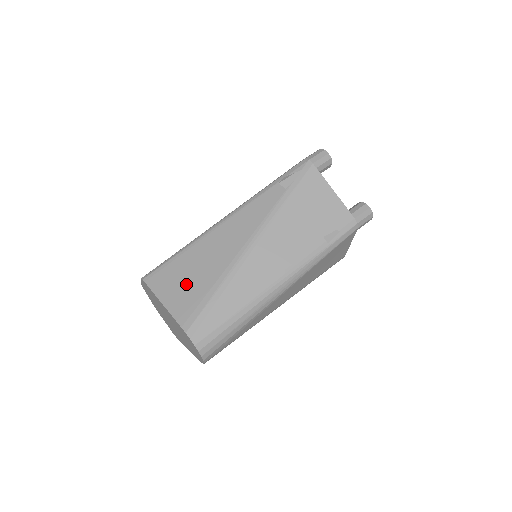
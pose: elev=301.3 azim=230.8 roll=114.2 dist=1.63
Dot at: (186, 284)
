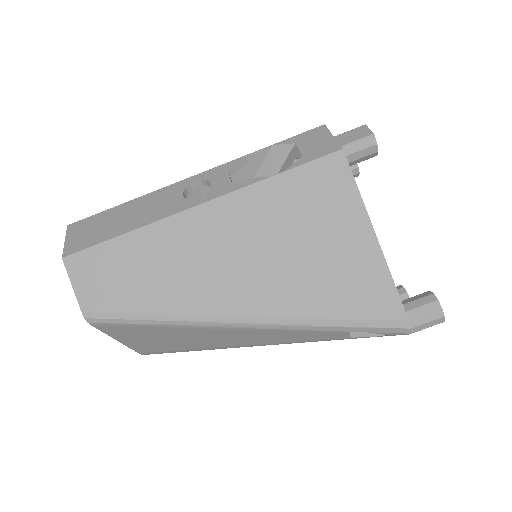
Dot at: (158, 342)
